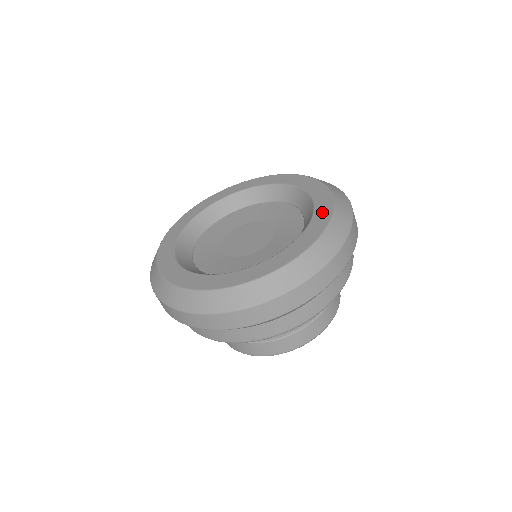
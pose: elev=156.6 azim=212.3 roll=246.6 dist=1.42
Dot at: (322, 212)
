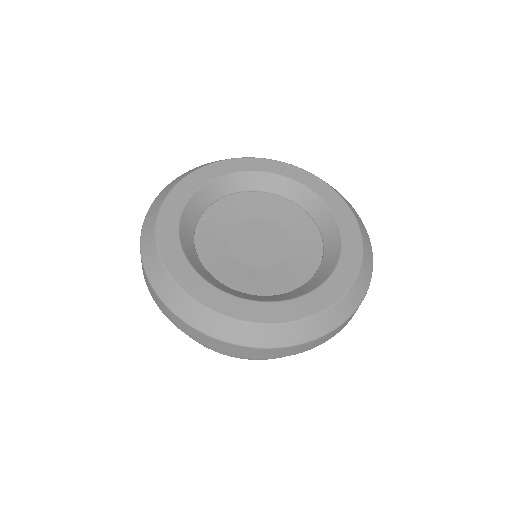
Dot at: (297, 308)
